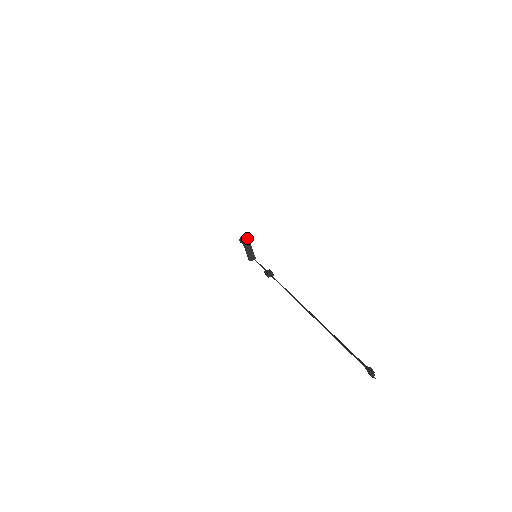
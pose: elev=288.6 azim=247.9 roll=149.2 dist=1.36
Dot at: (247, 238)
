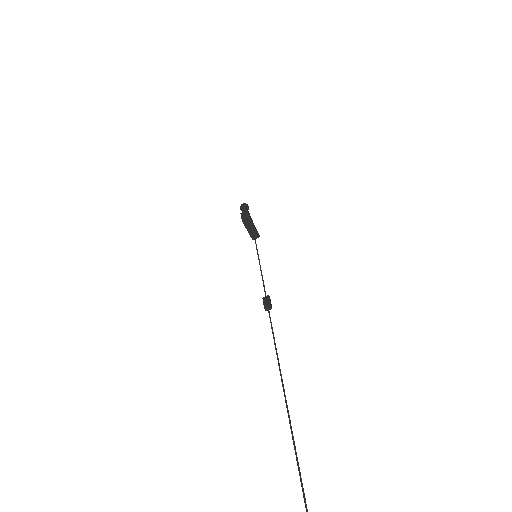
Dot at: (247, 216)
